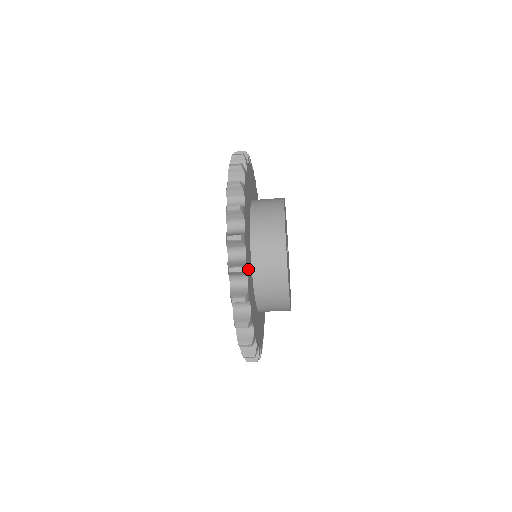
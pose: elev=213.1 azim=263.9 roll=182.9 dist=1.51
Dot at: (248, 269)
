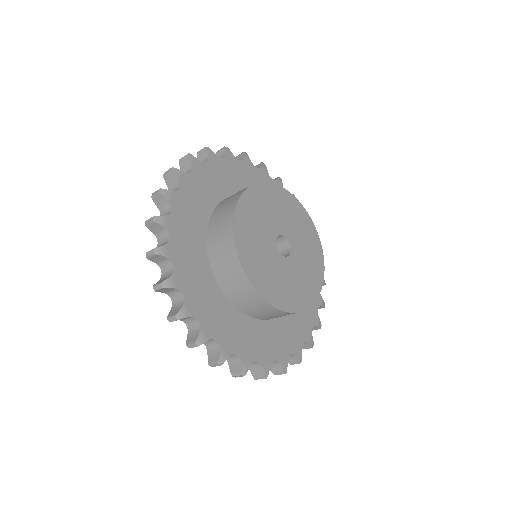
Dot at: (232, 340)
